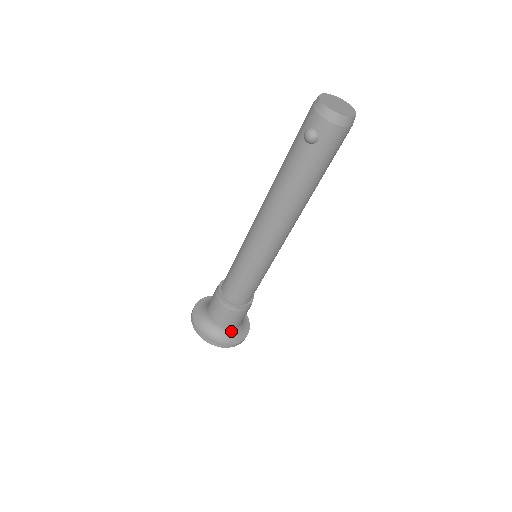
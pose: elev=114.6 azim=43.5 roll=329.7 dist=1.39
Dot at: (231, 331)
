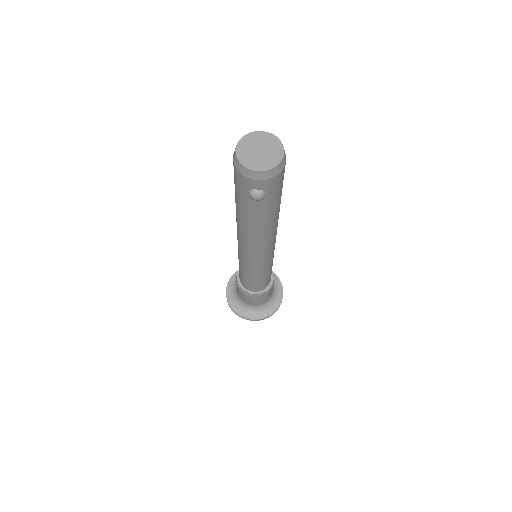
Dot at: (271, 298)
